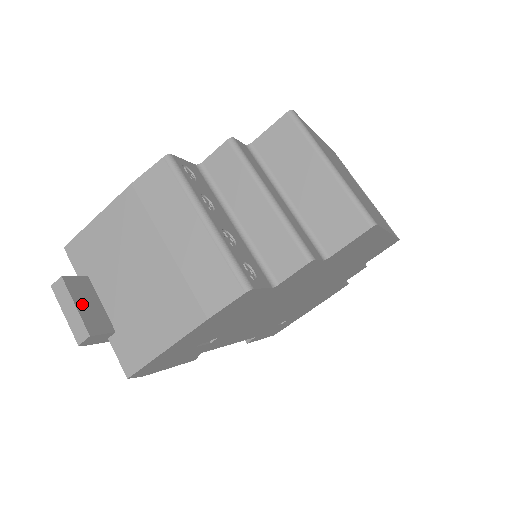
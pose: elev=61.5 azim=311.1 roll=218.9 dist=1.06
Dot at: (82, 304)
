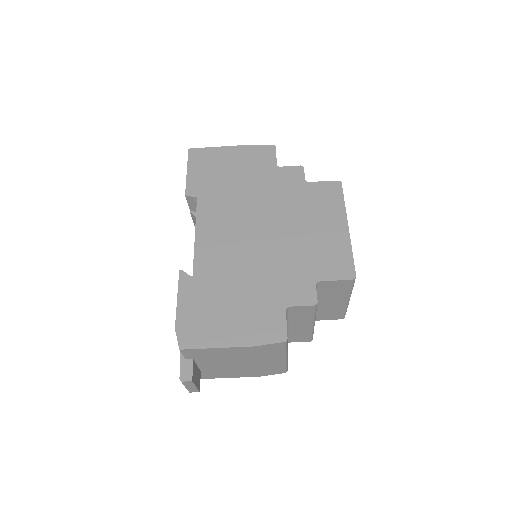
Dot at: (196, 381)
